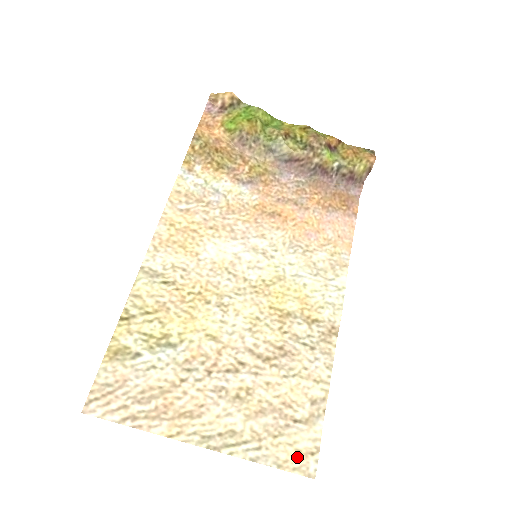
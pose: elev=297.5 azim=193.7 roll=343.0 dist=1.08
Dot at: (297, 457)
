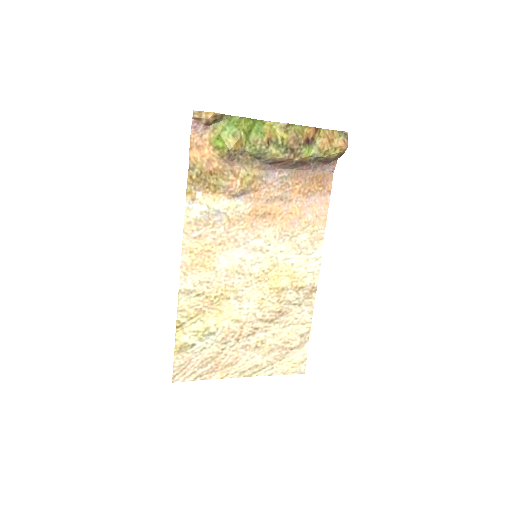
Dot at: (294, 366)
